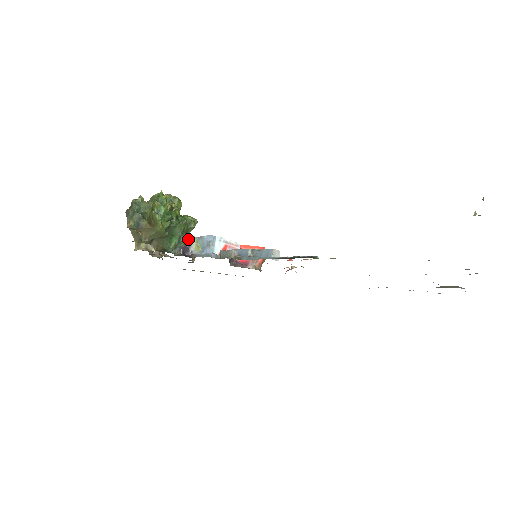
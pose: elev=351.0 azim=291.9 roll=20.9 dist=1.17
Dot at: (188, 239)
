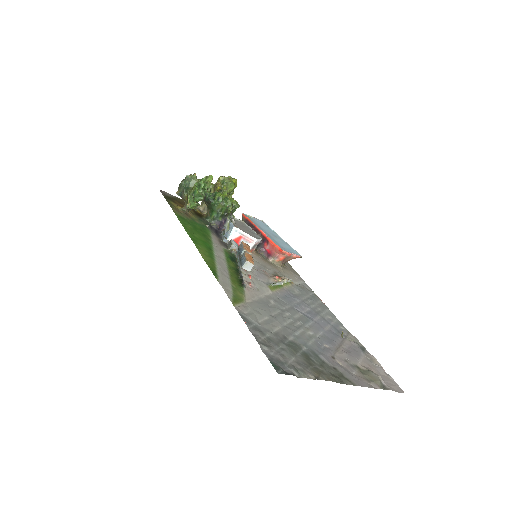
Dot at: (226, 217)
